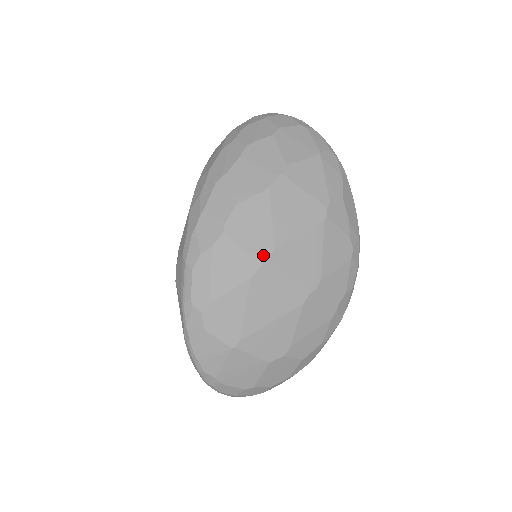
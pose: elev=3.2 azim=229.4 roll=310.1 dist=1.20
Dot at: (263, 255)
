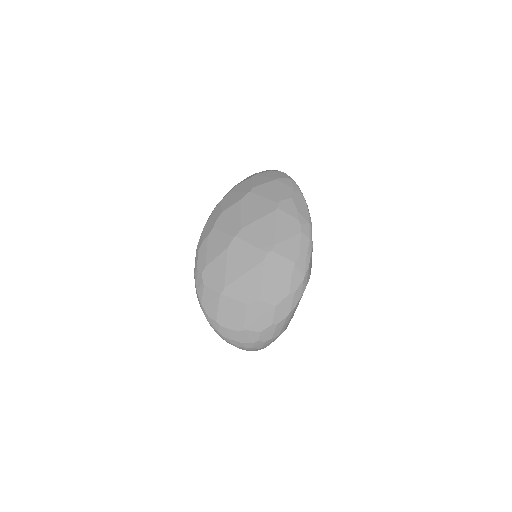
Dot at: (235, 233)
